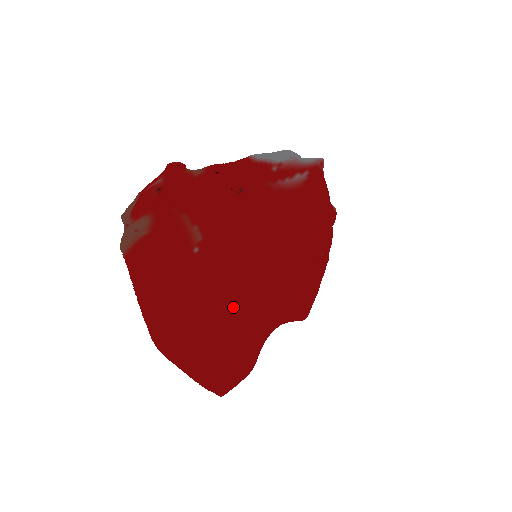
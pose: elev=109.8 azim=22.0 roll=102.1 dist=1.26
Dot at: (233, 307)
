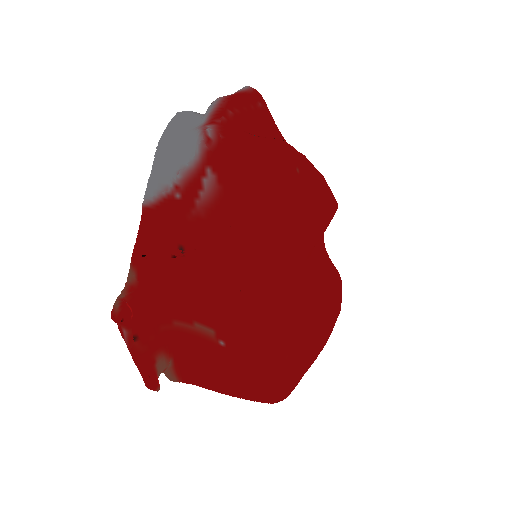
Dot at: (291, 313)
